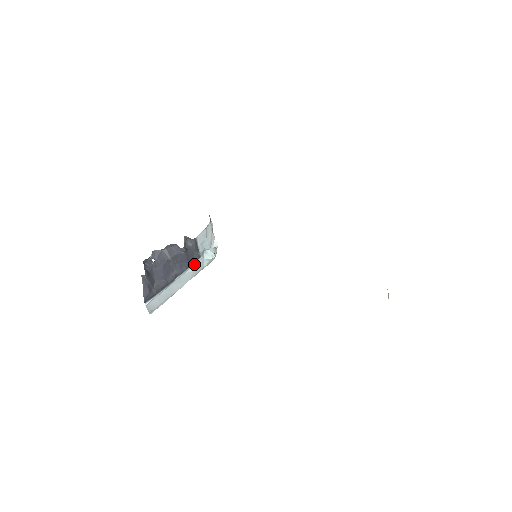
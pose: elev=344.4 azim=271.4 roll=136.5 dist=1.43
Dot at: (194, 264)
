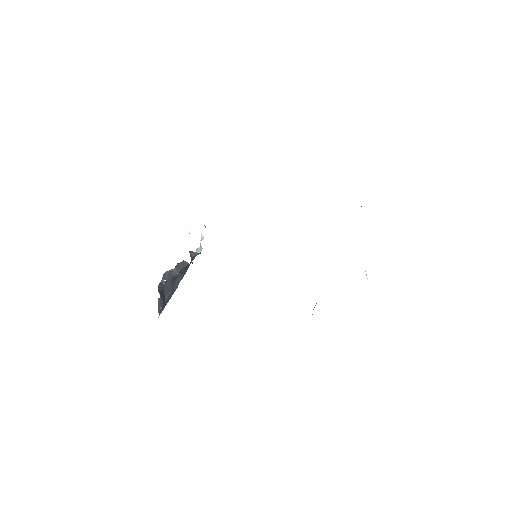
Dot at: occluded
